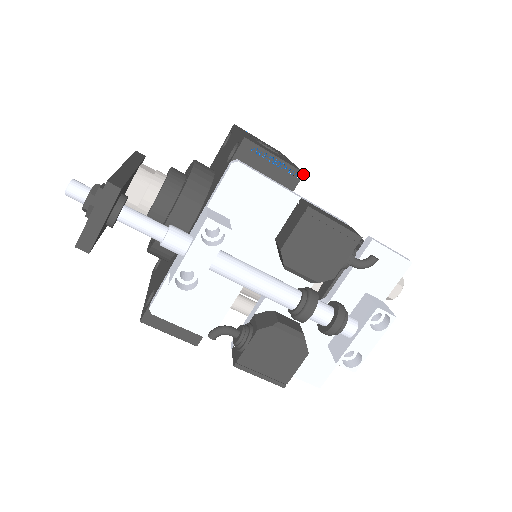
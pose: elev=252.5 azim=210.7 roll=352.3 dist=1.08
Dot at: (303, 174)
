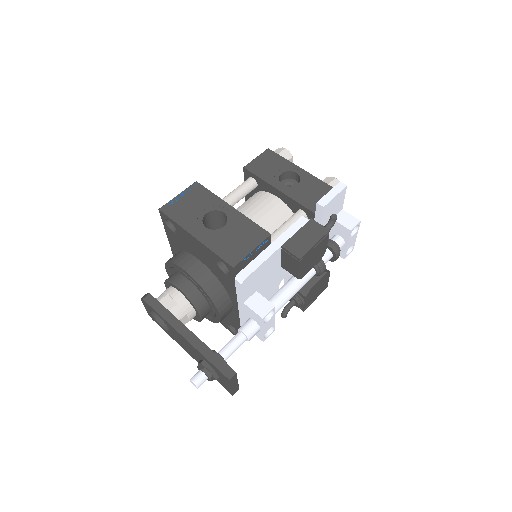
Dot at: (270, 235)
